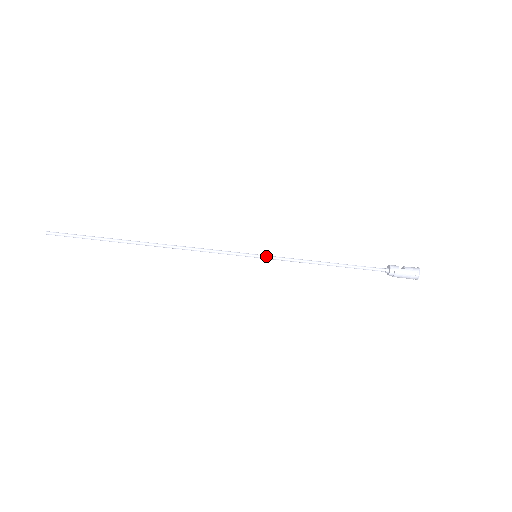
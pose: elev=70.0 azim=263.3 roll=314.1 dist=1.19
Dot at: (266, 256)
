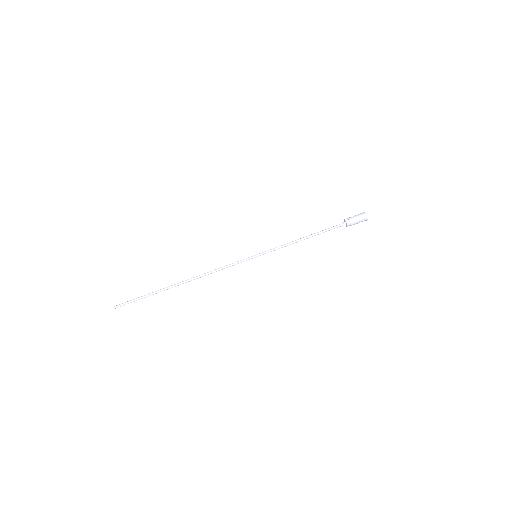
Dot at: (262, 252)
